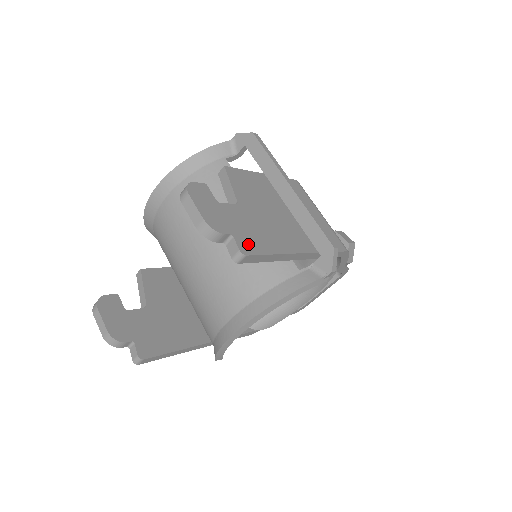
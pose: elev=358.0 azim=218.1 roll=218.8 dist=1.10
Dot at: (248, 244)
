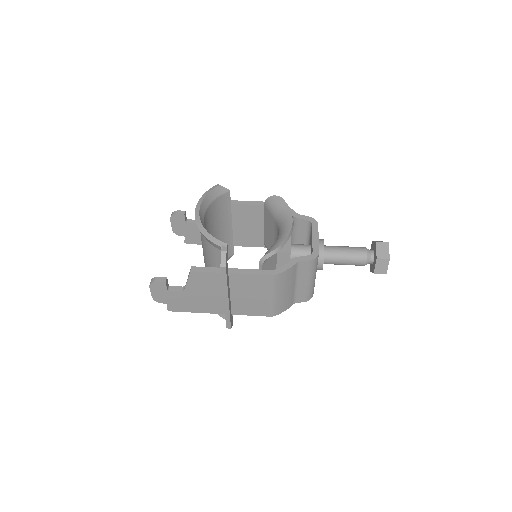
Dot at: (175, 308)
